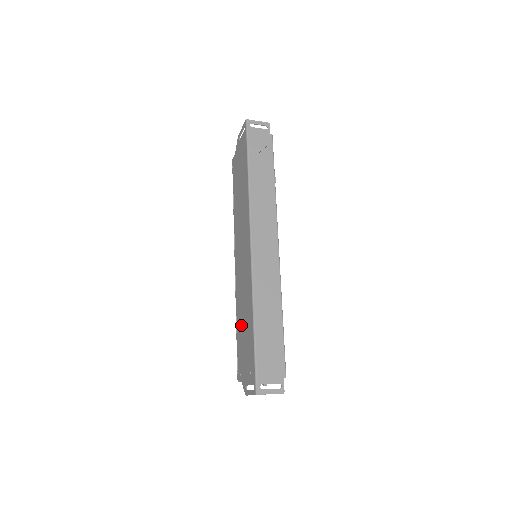
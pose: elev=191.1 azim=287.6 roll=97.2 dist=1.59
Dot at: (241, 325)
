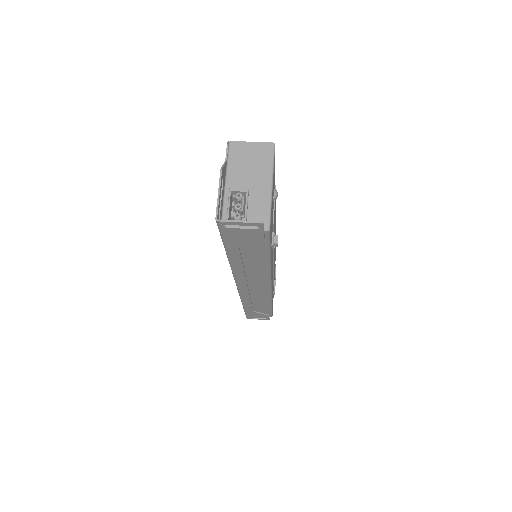
Dot at: occluded
